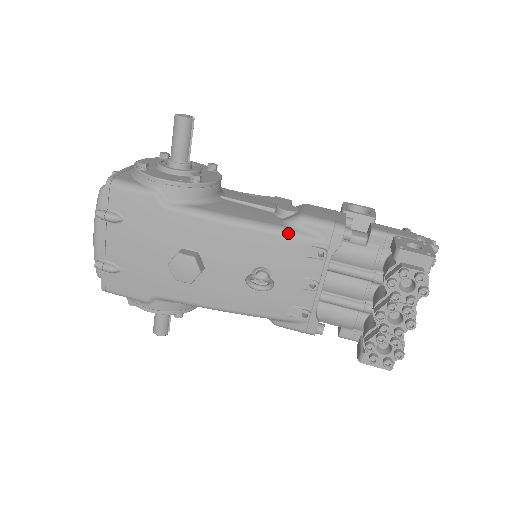
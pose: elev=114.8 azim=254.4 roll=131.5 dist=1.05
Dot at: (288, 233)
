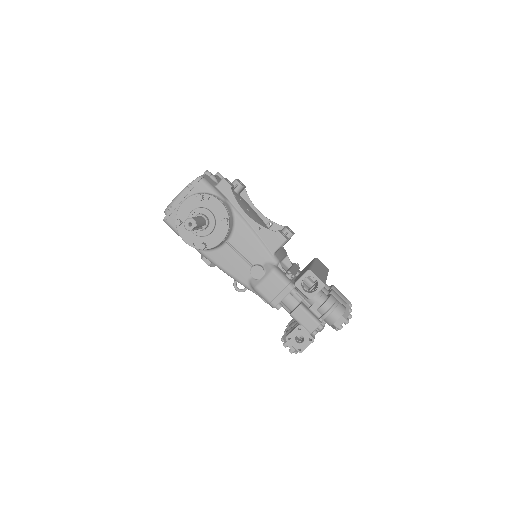
Dot at: (248, 289)
